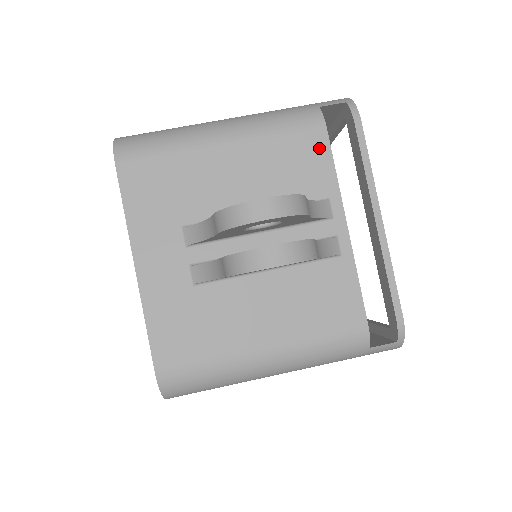
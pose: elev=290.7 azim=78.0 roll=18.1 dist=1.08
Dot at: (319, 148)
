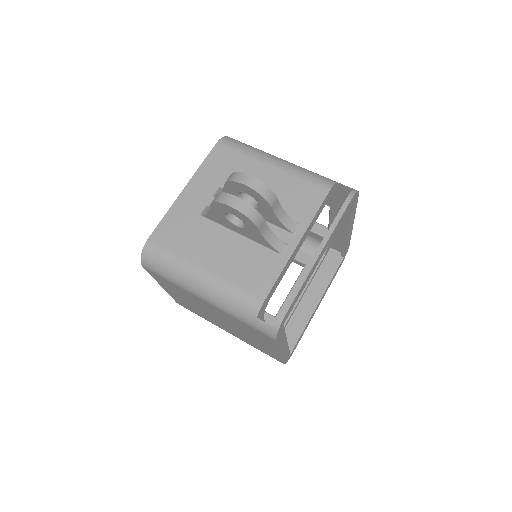
Dot at: (317, 198)
